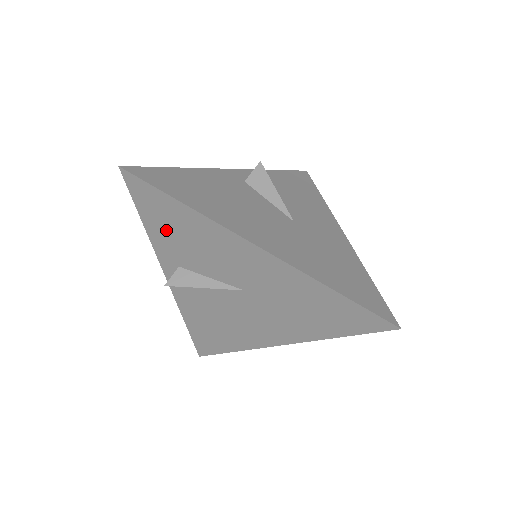
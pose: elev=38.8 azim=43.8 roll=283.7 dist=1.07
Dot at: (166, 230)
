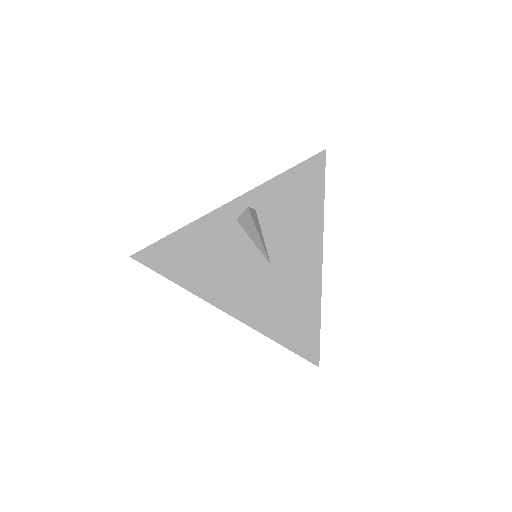
Dot at: occluded
